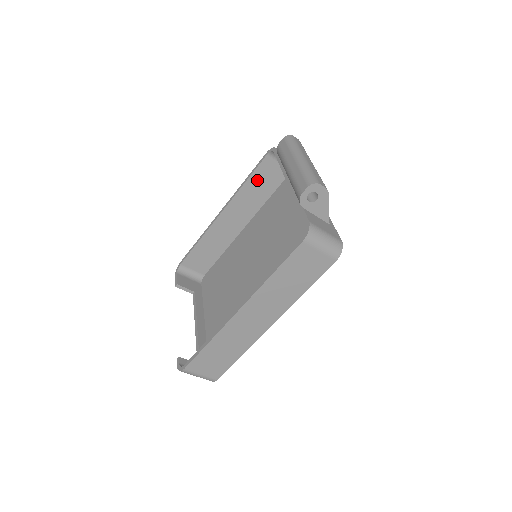
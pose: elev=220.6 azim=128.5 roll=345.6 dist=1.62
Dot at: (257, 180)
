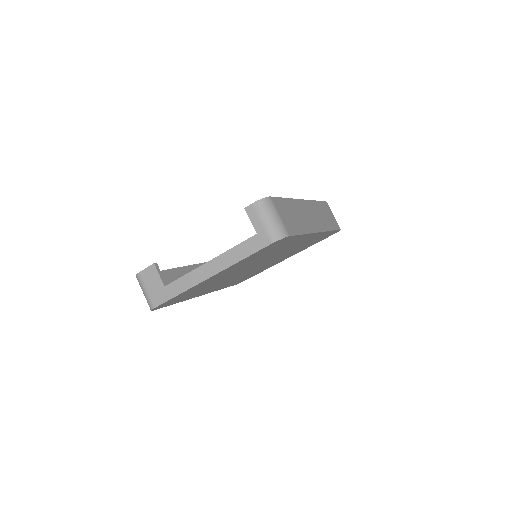
Dot at: occluded
